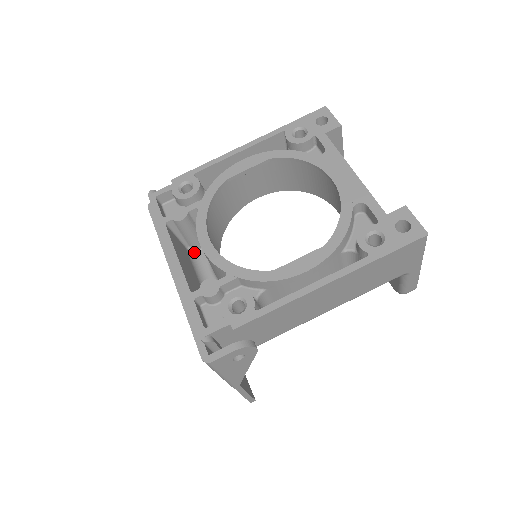
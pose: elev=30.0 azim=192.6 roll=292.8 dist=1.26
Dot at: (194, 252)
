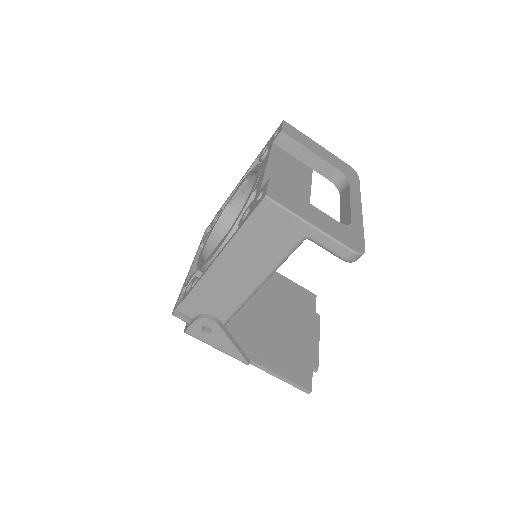
Dot at: occluded
